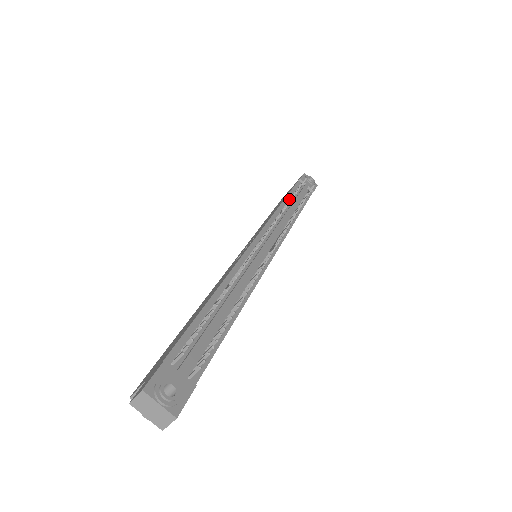
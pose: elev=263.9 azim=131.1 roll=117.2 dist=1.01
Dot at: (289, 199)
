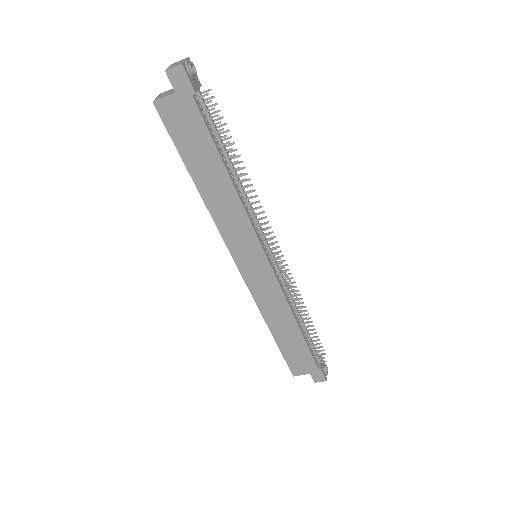
Dot at: occluded
